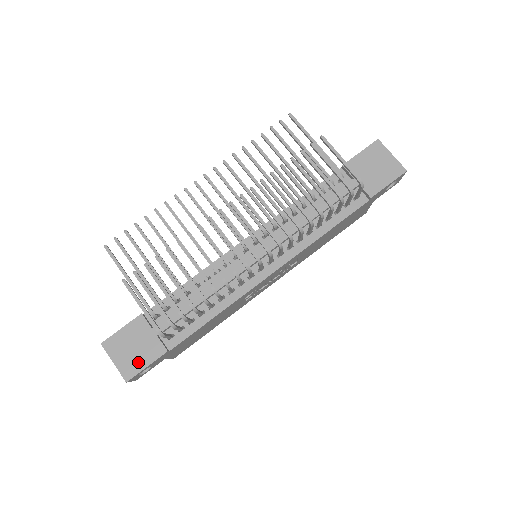
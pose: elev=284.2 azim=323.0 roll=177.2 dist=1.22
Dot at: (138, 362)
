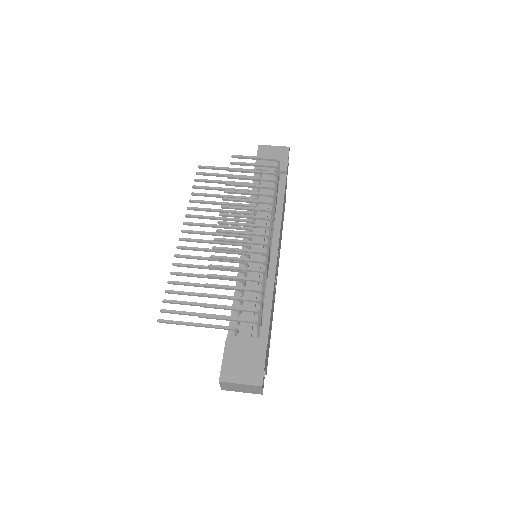
Dot at: (256, 367)
